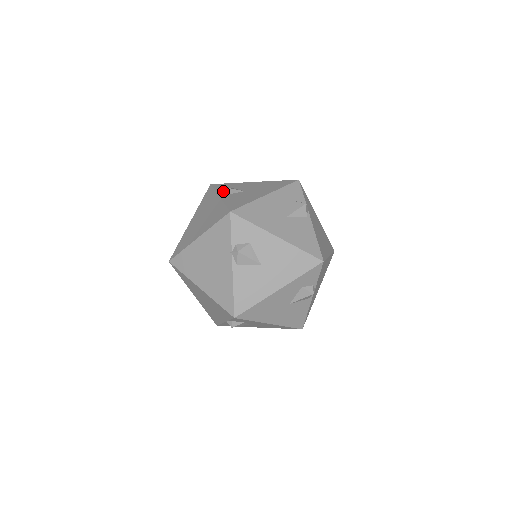
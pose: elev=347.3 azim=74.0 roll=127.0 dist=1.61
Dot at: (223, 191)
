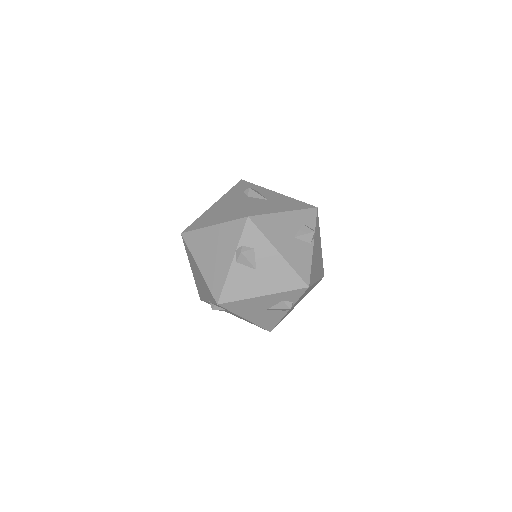
Dot at: occluded
